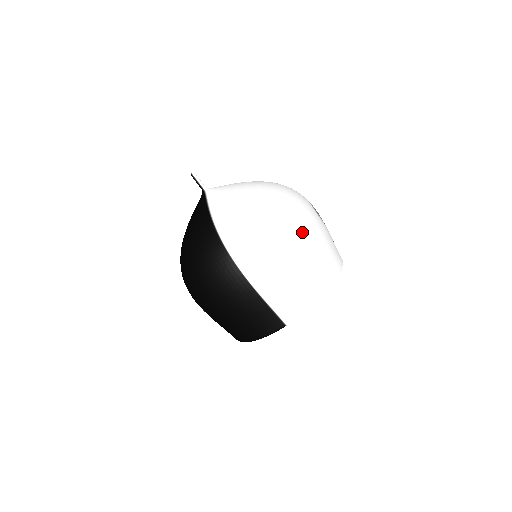
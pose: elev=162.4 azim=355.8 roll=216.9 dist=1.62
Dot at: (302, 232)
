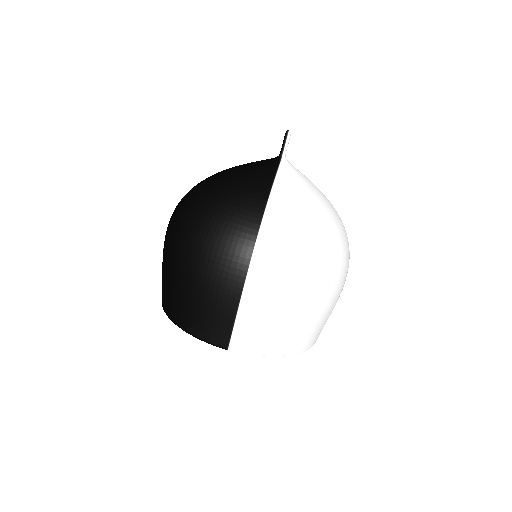
Dot at: (328, 289)
